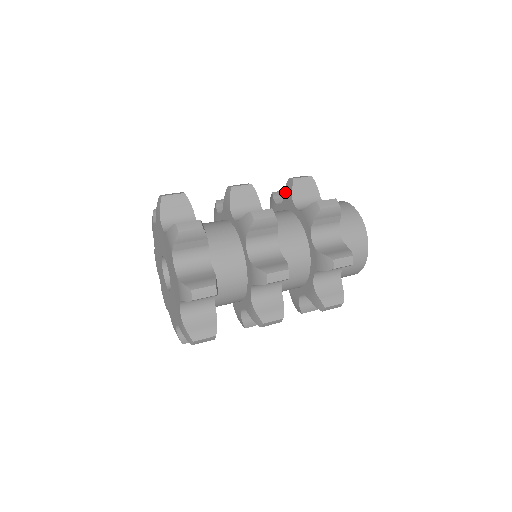
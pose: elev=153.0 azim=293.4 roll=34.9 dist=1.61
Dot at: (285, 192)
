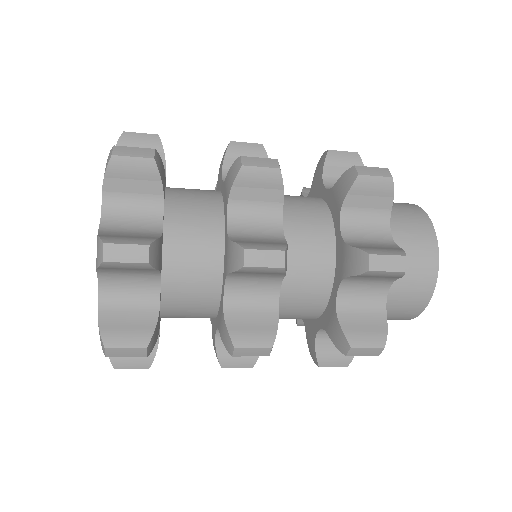
Dot at: occluded
